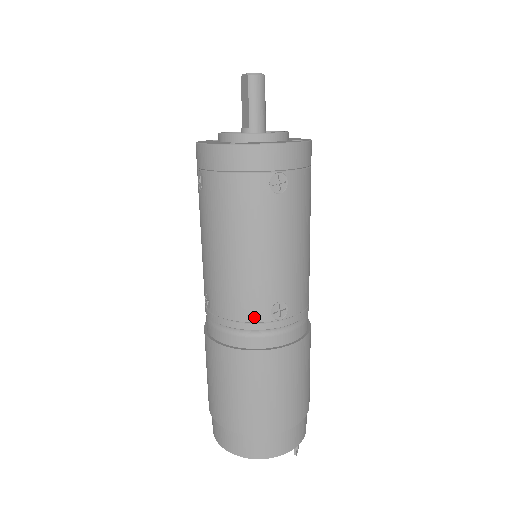
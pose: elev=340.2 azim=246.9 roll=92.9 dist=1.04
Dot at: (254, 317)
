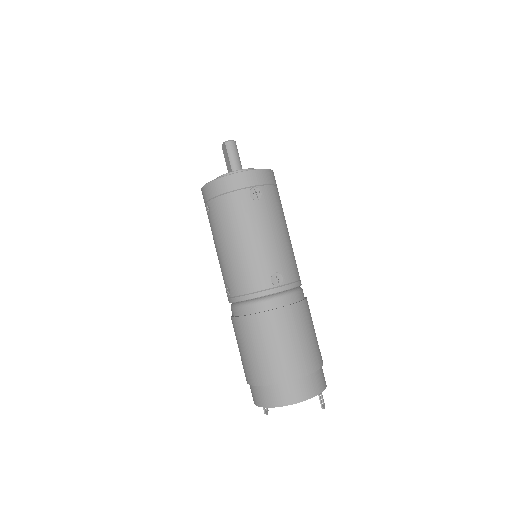
Dot at: (260, 286)
